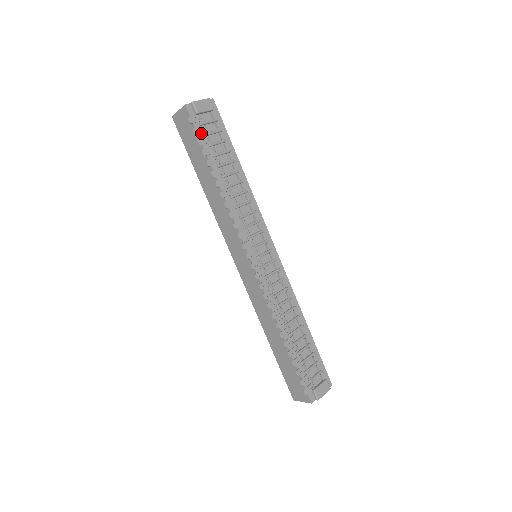
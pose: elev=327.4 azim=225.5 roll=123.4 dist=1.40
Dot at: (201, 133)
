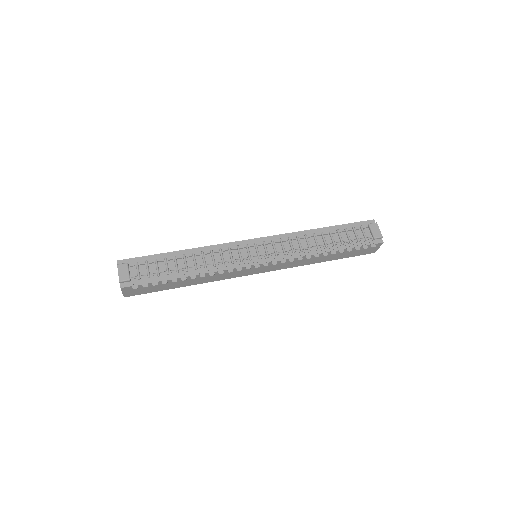
Dot at: (147, 280)
